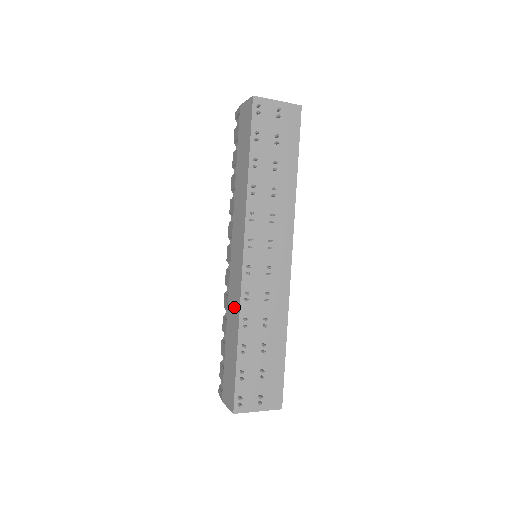
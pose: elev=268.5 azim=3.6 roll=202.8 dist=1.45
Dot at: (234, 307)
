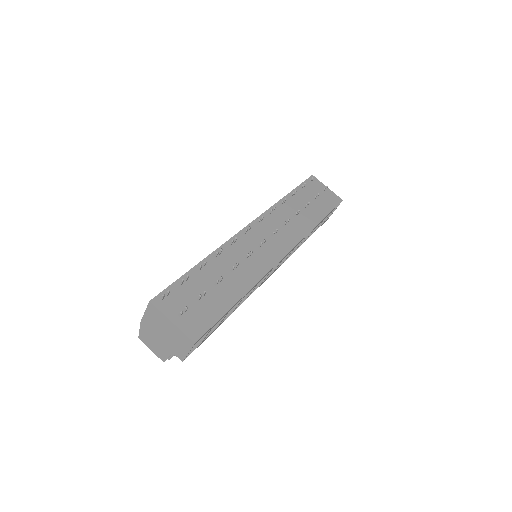
Dot at: occluded
